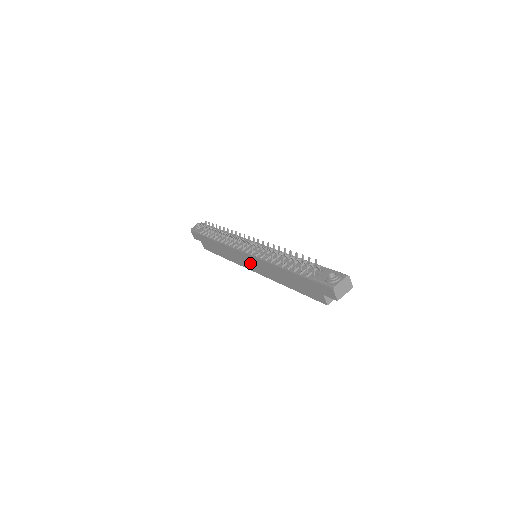
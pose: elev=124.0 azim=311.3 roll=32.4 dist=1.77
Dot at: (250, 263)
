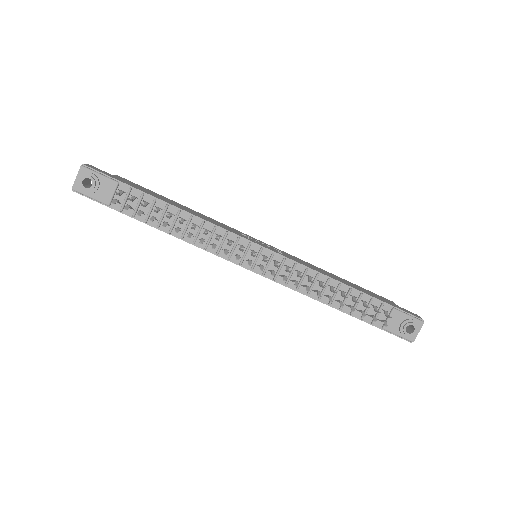
Dot at: occluded
